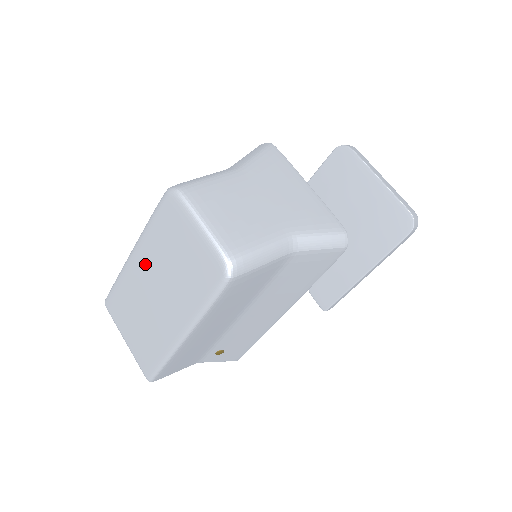
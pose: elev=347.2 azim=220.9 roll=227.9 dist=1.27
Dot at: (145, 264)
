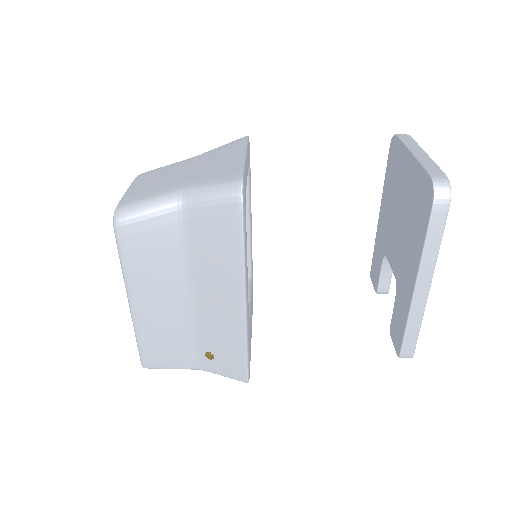
Dot at: occluded
